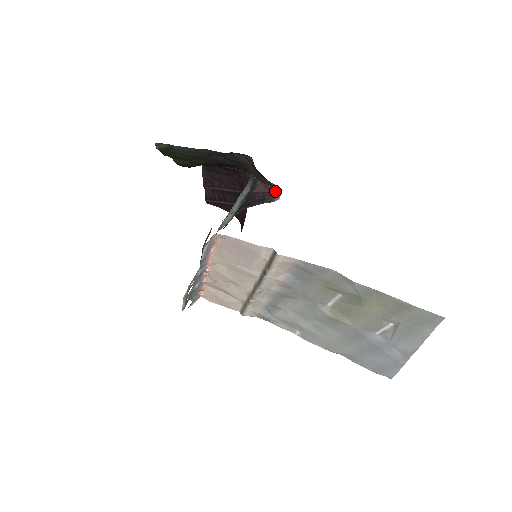
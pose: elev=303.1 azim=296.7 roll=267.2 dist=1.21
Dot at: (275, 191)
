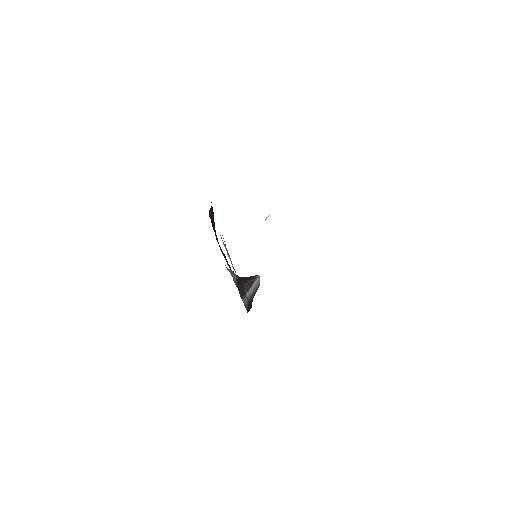
Dot at: (254, 276)
